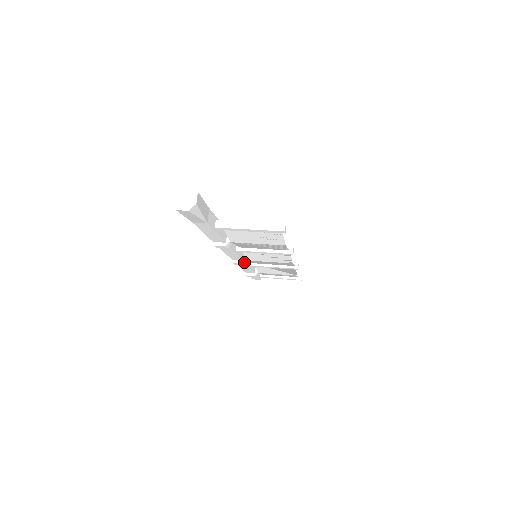
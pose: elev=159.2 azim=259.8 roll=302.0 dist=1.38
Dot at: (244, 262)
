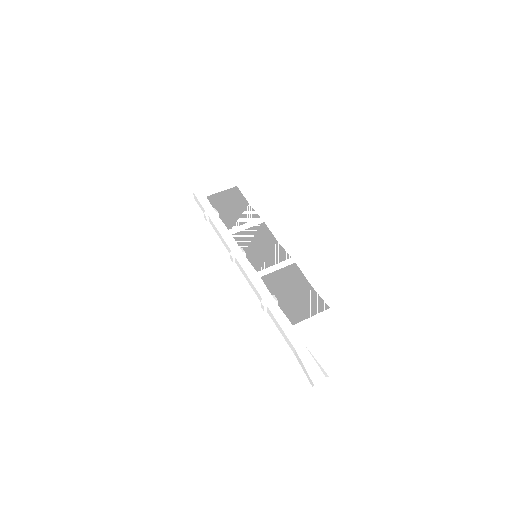
Dot at: occluded
